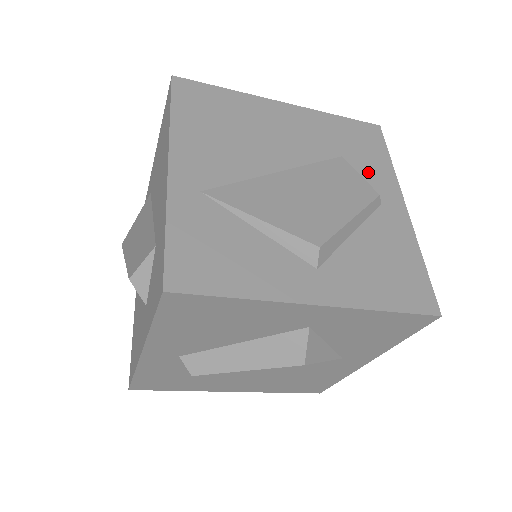
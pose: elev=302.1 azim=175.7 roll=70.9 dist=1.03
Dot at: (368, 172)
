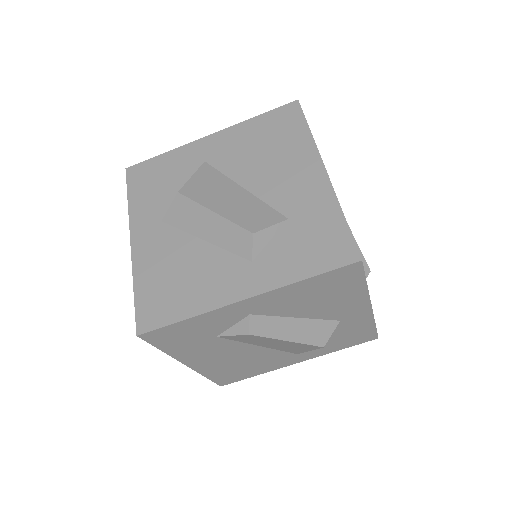
Dot at: occluded
